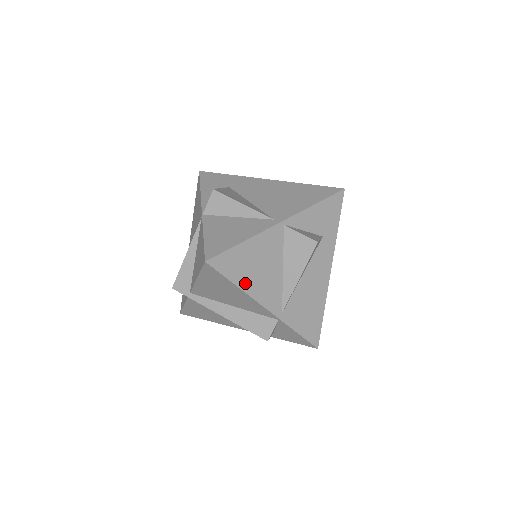
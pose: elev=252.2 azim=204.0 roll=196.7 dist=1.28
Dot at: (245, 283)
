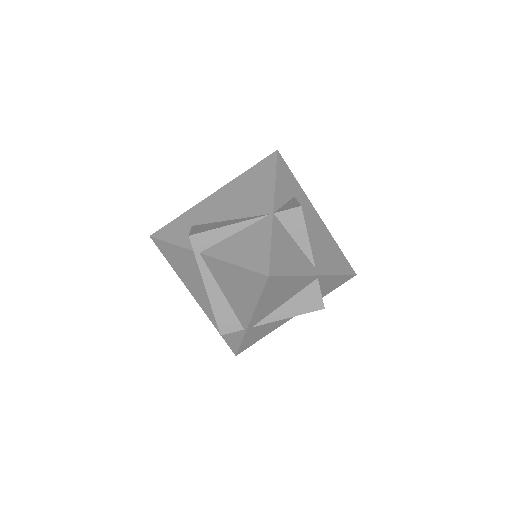
Dot at: (264, 300)
